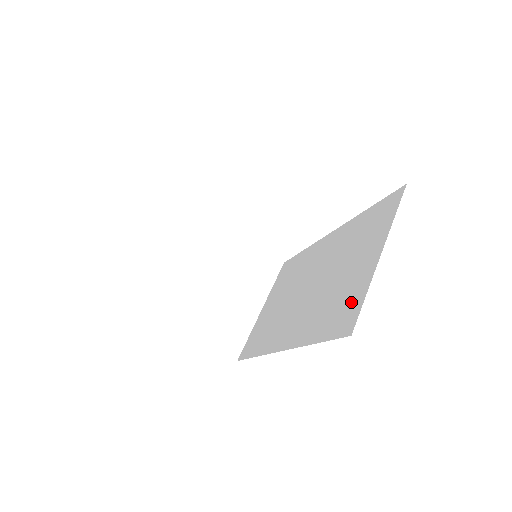
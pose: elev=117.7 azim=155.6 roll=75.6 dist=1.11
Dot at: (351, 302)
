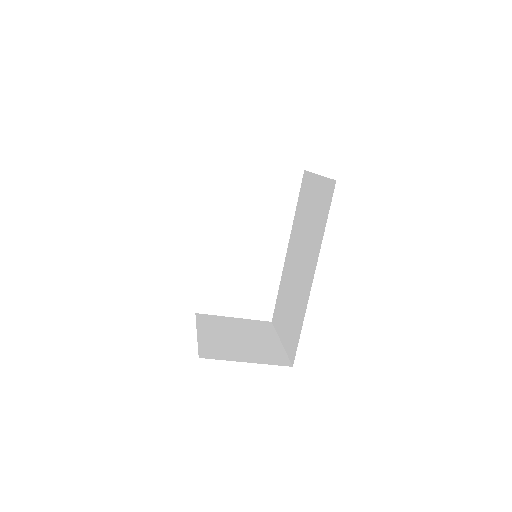
Dot at: (324, 192)
